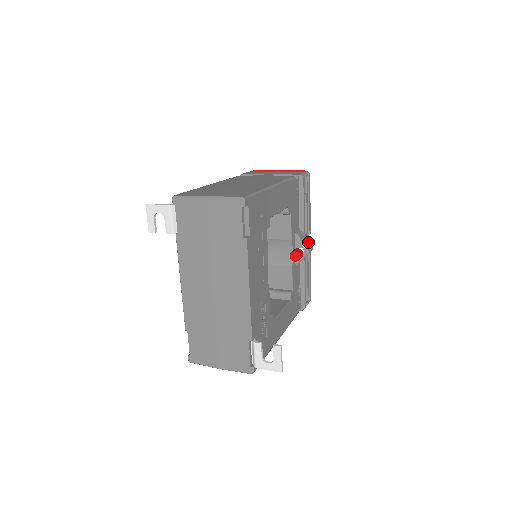
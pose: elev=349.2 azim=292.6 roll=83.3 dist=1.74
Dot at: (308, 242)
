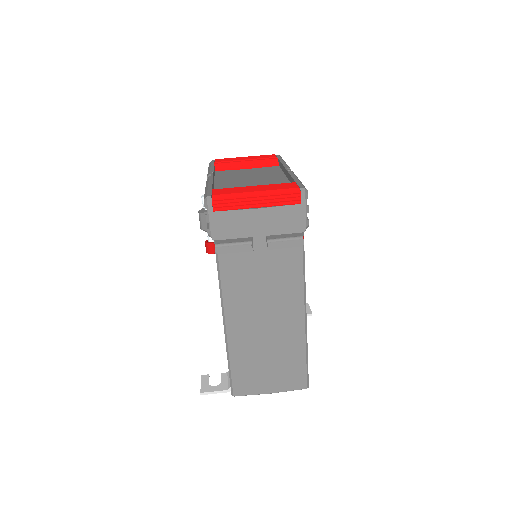
Dot at: occluded
